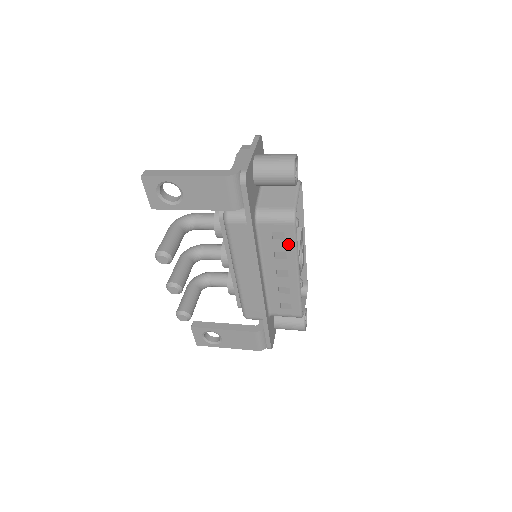
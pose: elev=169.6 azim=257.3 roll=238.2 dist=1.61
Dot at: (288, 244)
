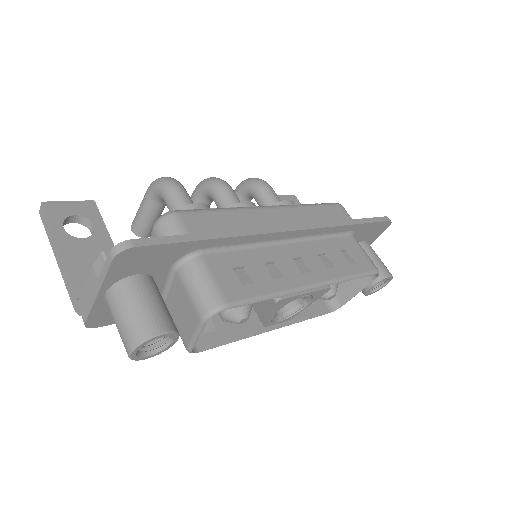
Dot at: (223, 333)
